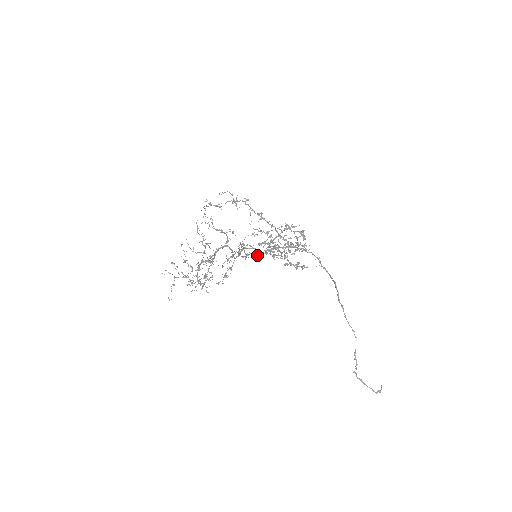
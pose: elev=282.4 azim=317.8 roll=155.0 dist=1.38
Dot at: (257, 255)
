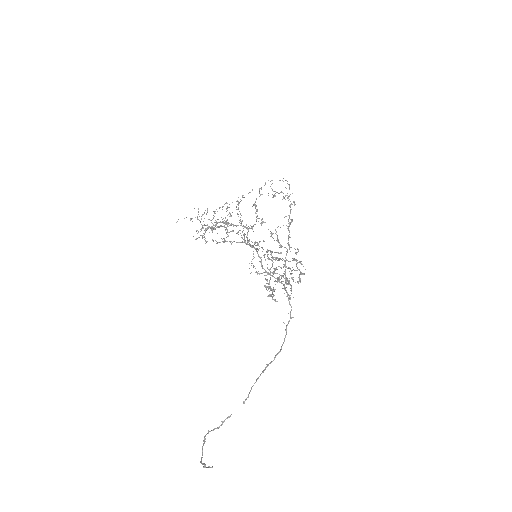
Dot at: occluded
